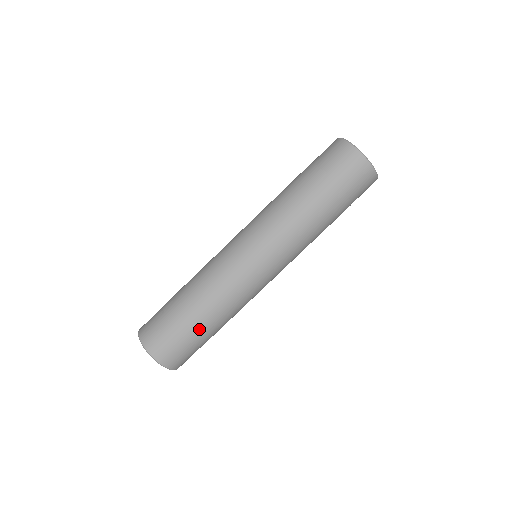
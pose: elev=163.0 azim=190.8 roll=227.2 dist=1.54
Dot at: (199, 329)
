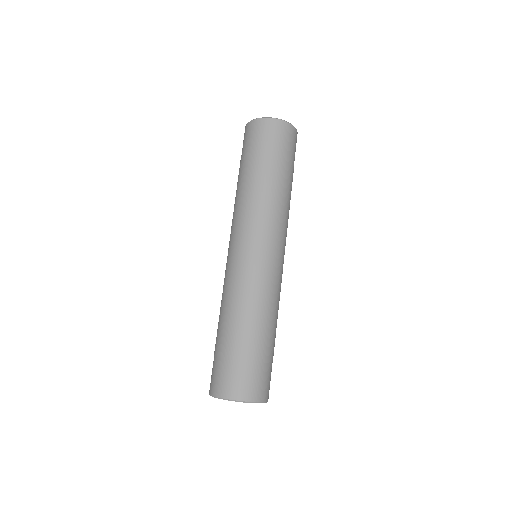
Dot at: (258, 344)
